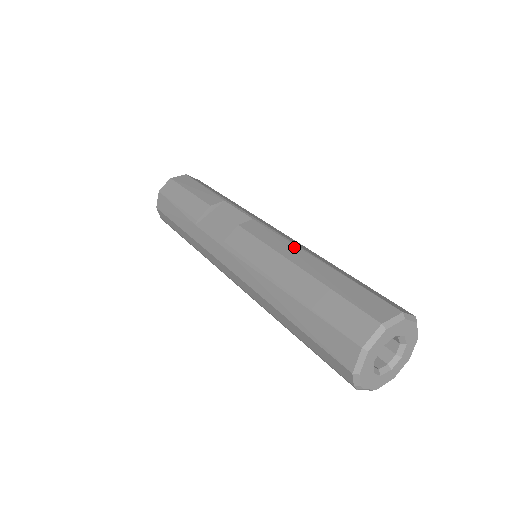
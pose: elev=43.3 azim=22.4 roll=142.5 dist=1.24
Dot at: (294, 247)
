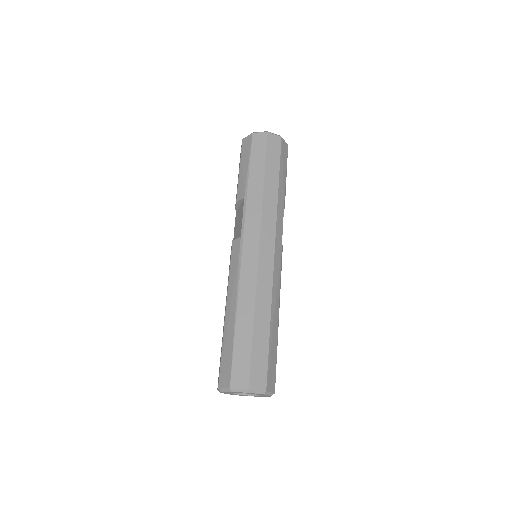
Dot at: (235, 289)
